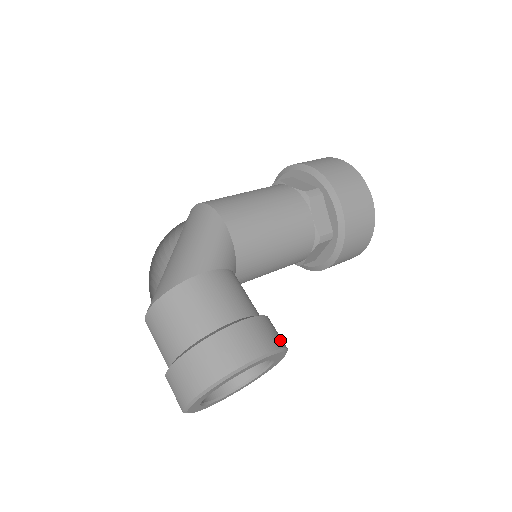
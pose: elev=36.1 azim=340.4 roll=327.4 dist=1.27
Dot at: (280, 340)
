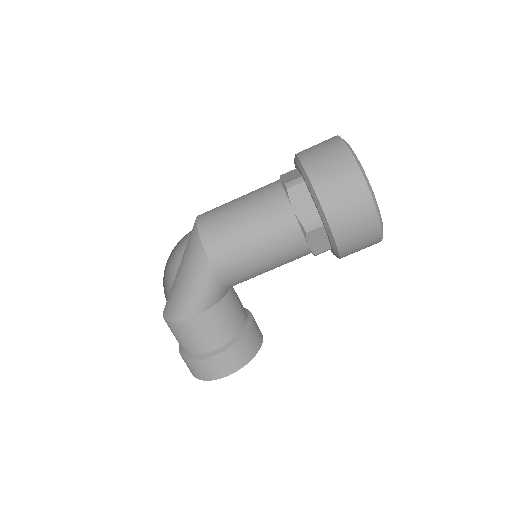
Dot at: (250, 354)
